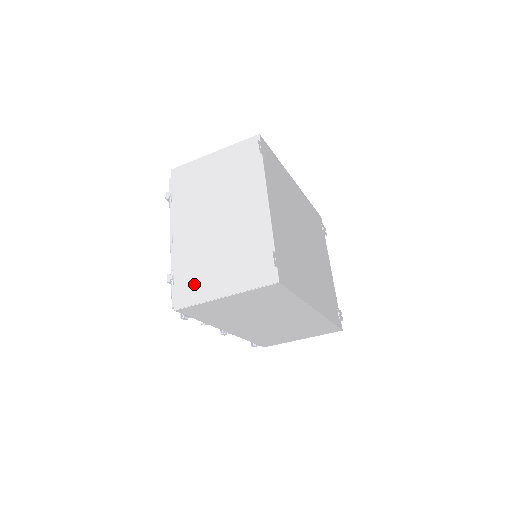
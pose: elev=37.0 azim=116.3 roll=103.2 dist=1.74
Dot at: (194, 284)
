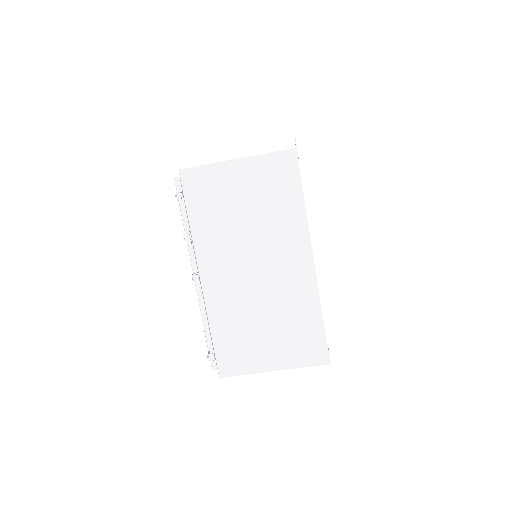
Dot at: occluded
